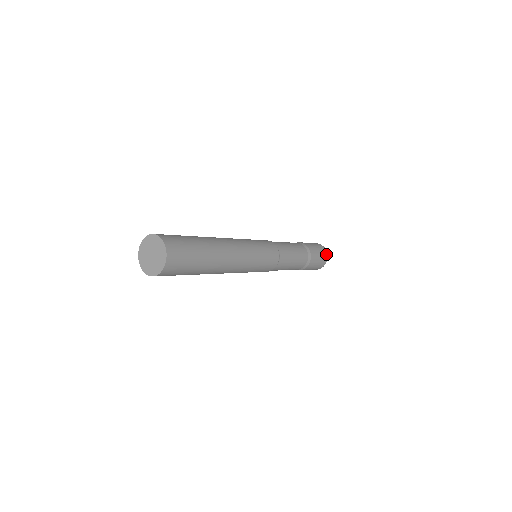
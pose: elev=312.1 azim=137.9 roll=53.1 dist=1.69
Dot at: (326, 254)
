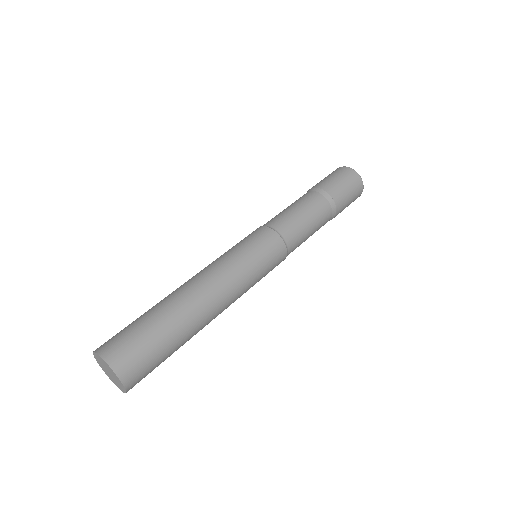
Dot at: (361, 191)
